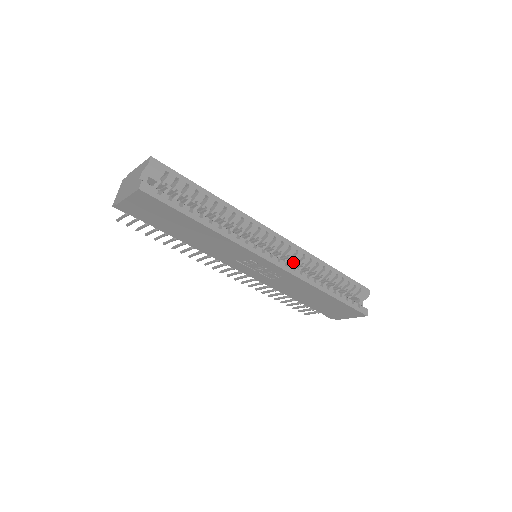
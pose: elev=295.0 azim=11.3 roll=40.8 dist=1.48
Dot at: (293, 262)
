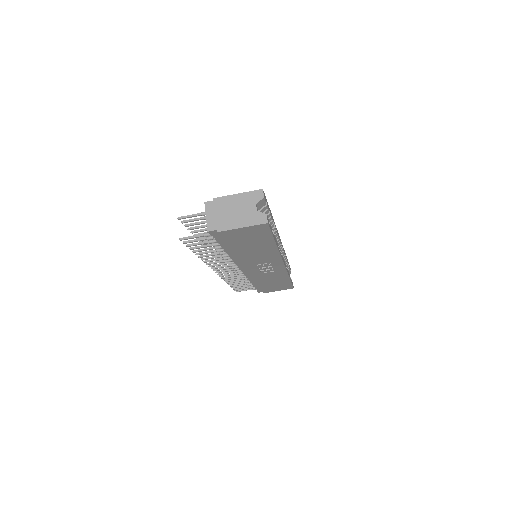
Dot at: occluded
